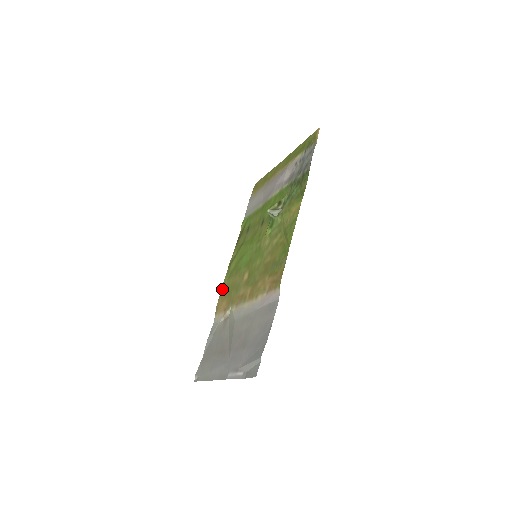
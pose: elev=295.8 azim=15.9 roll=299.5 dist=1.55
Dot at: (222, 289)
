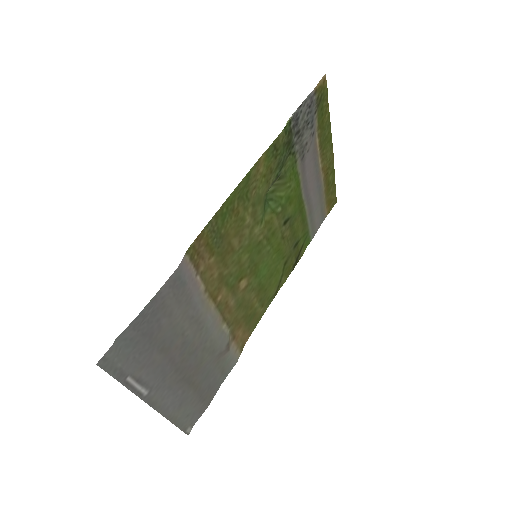
Dot at: (257, 321)
